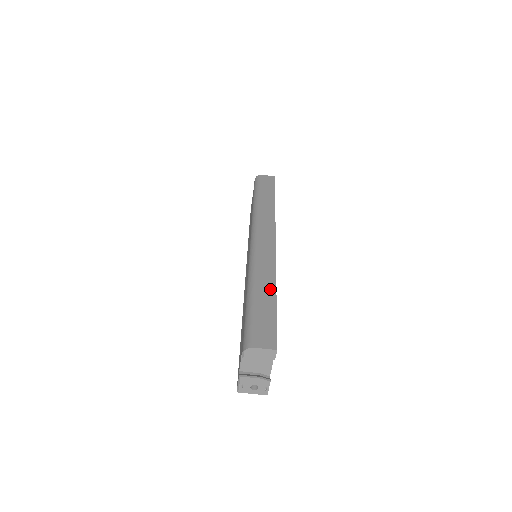
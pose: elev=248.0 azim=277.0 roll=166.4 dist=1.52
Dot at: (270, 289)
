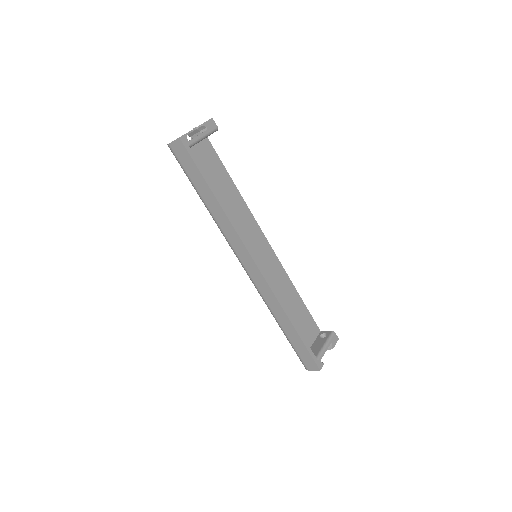
Dot at: (288, 324)
